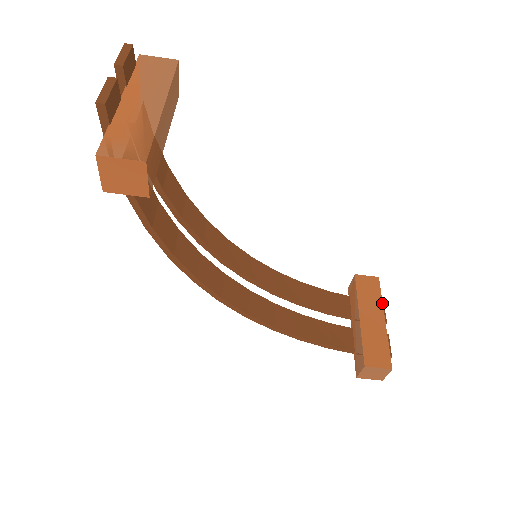
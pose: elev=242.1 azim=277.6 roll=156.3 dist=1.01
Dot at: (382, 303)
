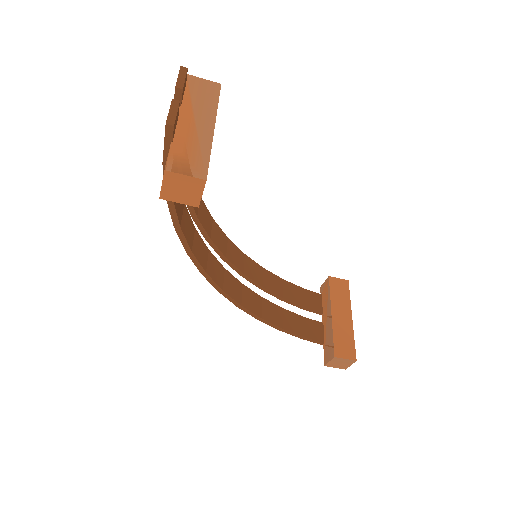
Dot at: (350, 303)
